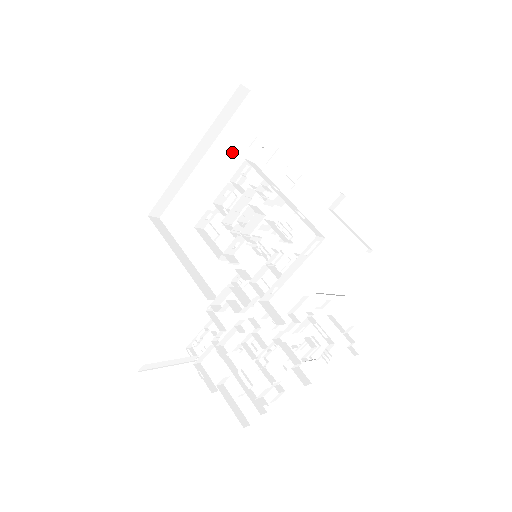
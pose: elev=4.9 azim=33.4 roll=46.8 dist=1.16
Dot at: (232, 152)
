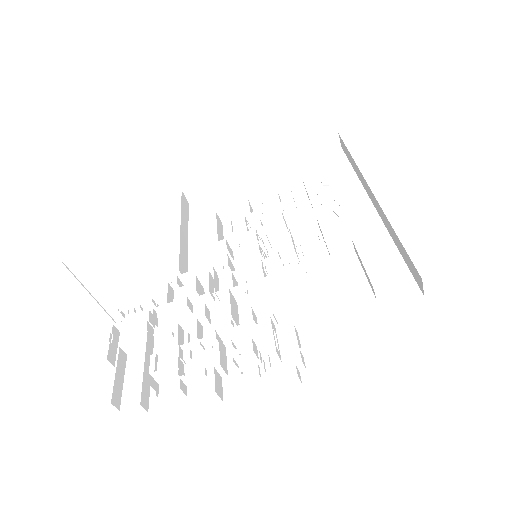
Dot at: (294, 180)
